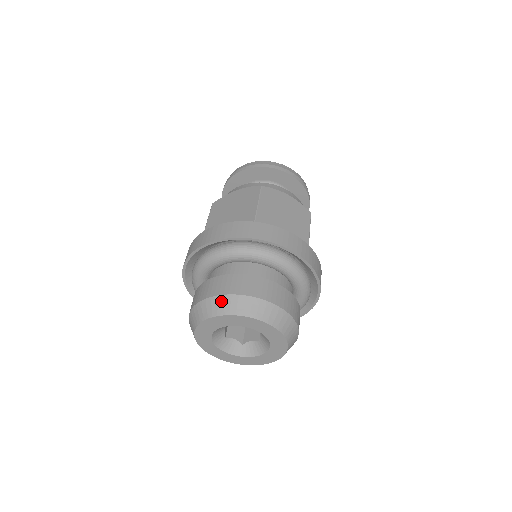
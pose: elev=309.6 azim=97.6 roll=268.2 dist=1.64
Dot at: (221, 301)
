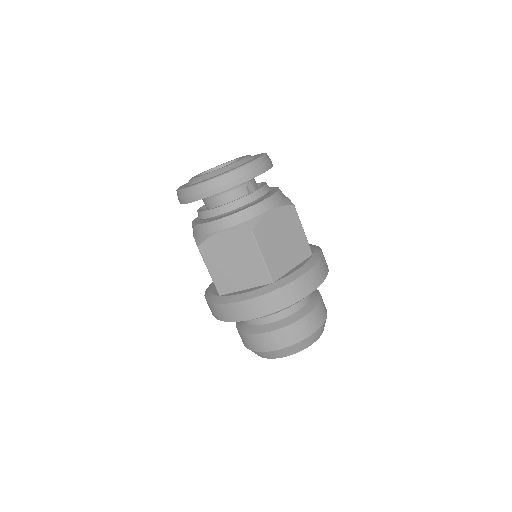
Dot at: (282, 352)
